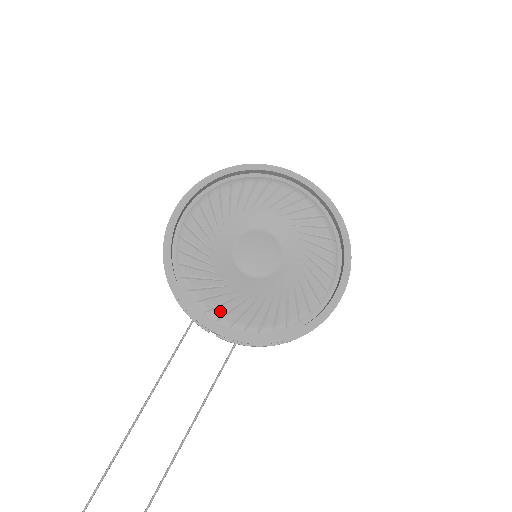
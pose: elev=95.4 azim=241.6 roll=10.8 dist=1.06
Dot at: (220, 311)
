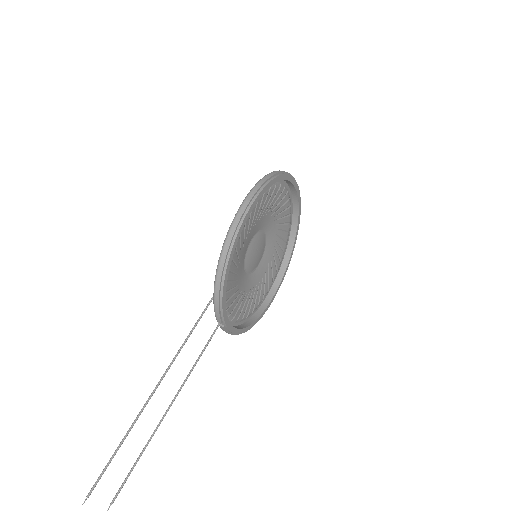
Dot at: (229, 303)
